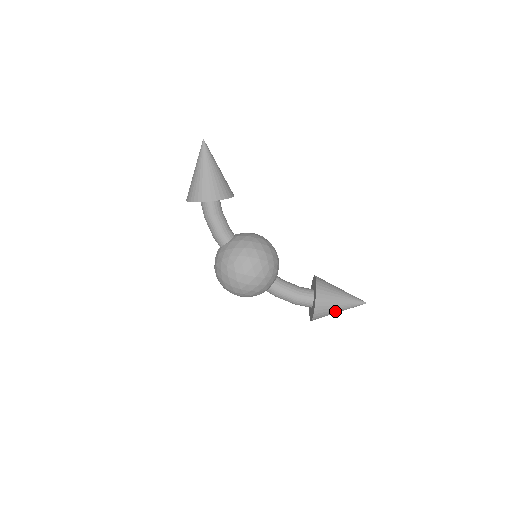
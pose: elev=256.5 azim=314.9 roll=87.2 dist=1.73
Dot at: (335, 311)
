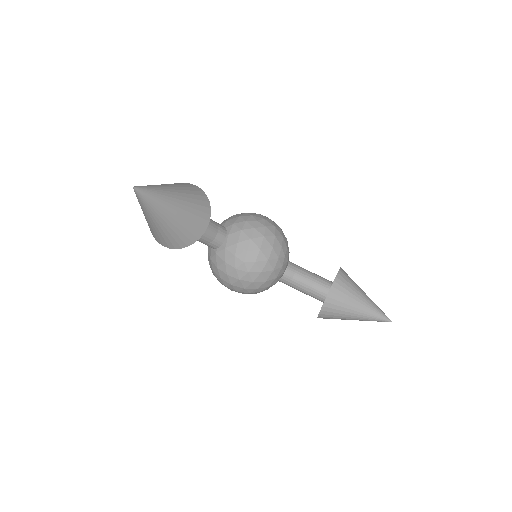
Dot at: occluded
